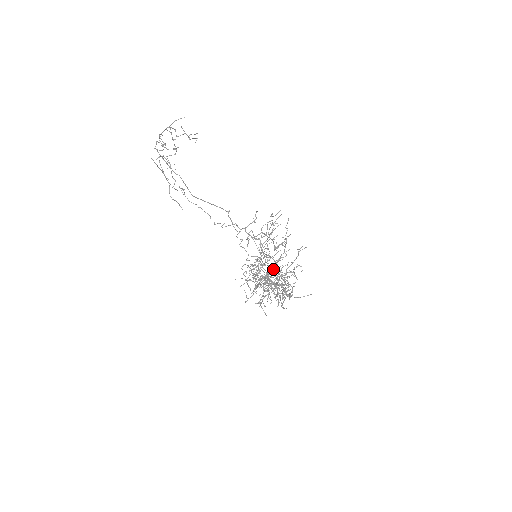
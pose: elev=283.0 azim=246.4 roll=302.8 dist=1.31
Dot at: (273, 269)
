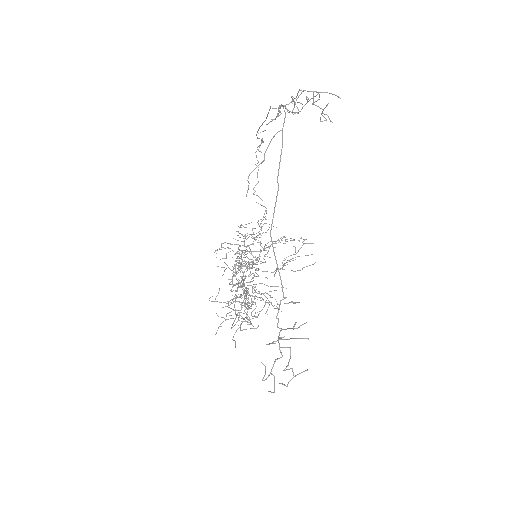
Dot at: occluded
